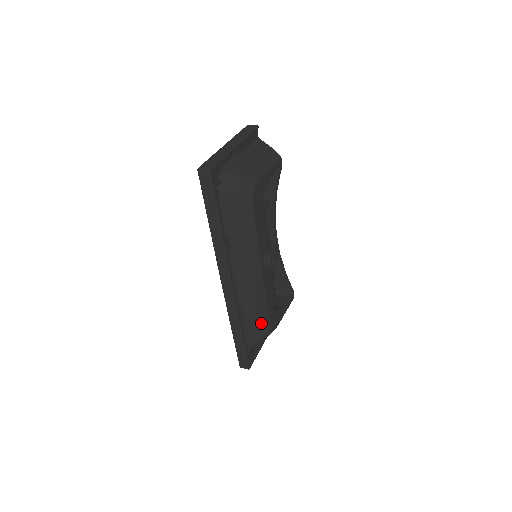
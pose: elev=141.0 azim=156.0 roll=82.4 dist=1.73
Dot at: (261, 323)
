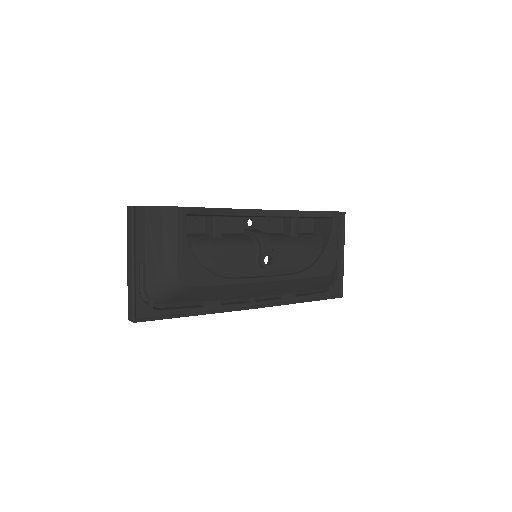
Dot at: (314, 282)
